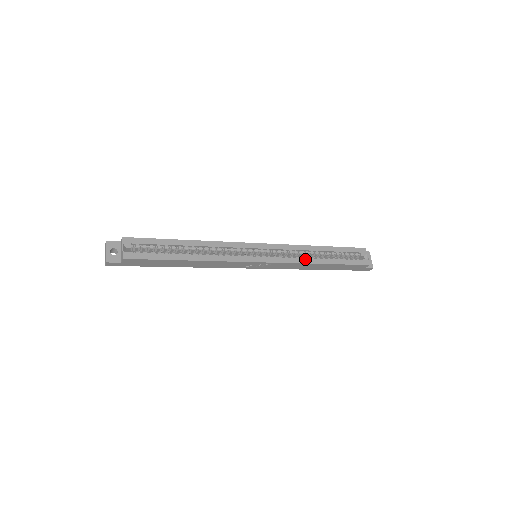
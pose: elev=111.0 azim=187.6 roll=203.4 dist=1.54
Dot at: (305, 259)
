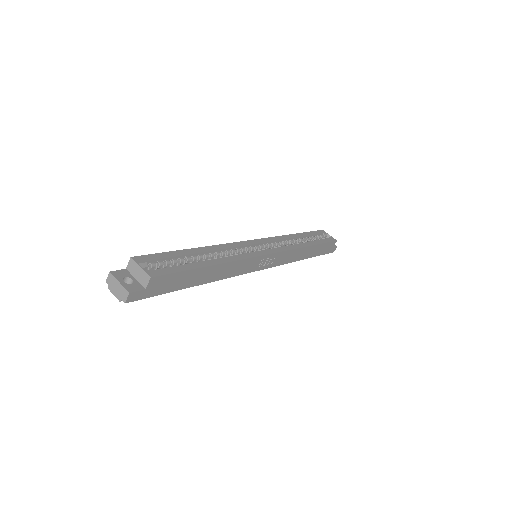
Dot at: (296, 245)
